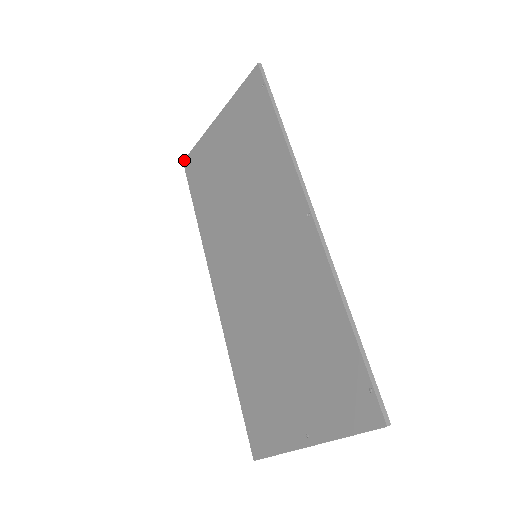
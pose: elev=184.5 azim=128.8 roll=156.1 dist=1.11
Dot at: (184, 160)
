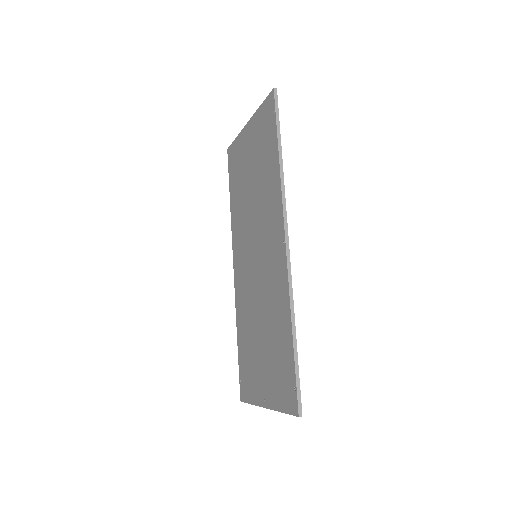
Dot at: (228, 148)
